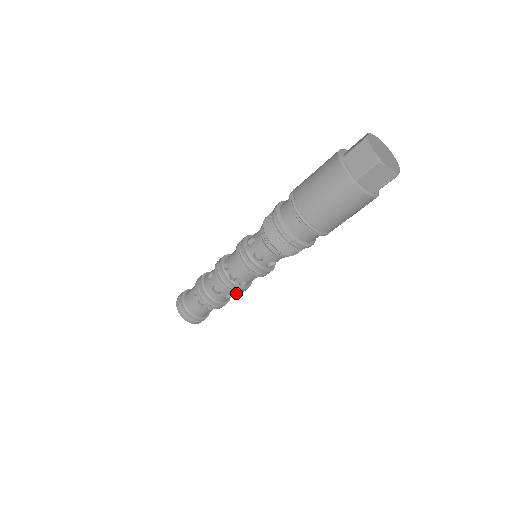
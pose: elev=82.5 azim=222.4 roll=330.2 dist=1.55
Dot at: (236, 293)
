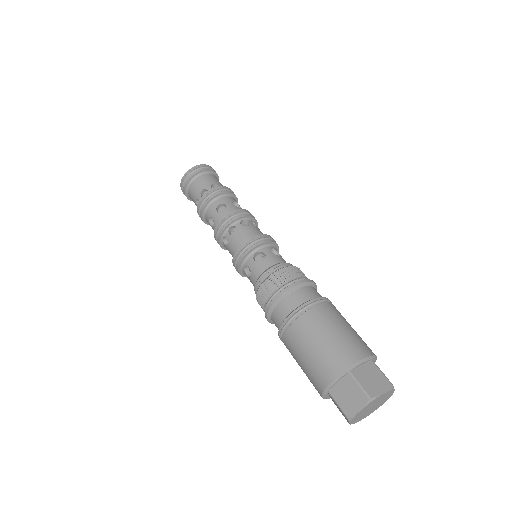
Dot at: occluded
